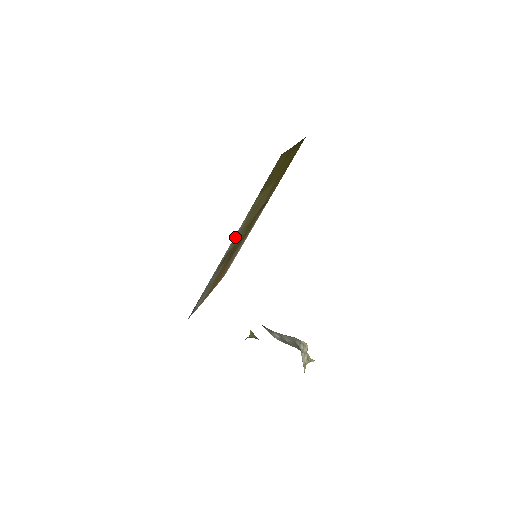
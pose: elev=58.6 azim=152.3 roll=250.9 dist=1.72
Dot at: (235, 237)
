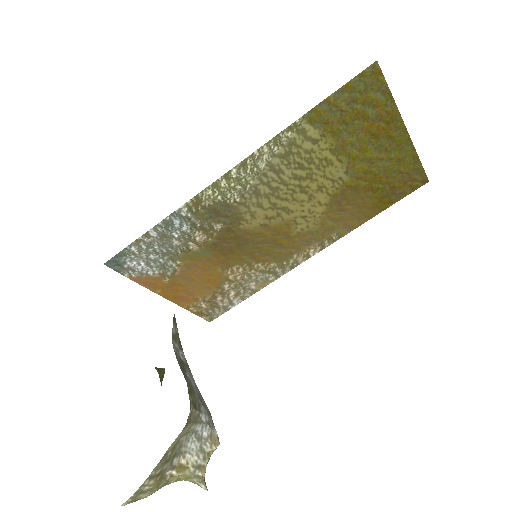
Dot at: (244, 171)
